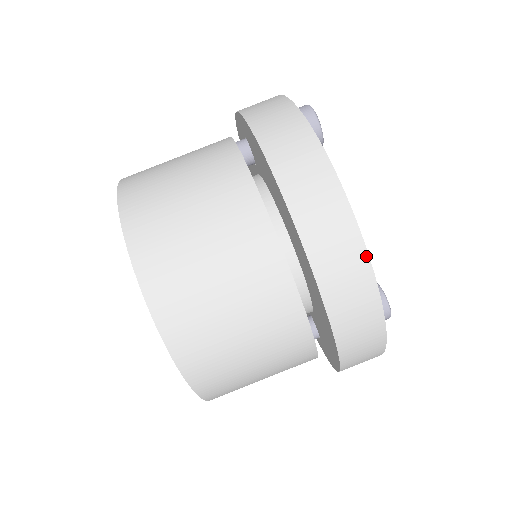
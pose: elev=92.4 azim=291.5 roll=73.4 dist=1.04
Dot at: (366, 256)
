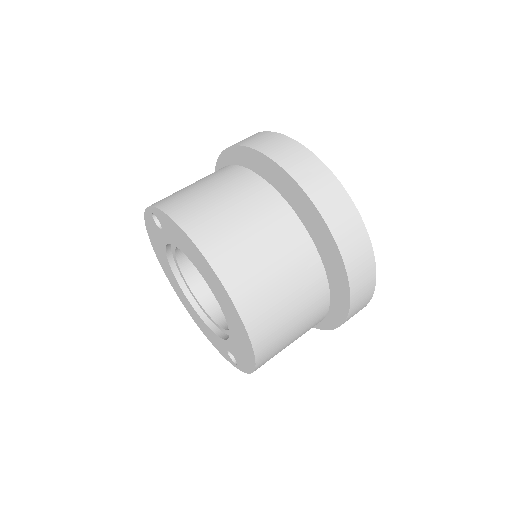
Dot at: (362, 223)
